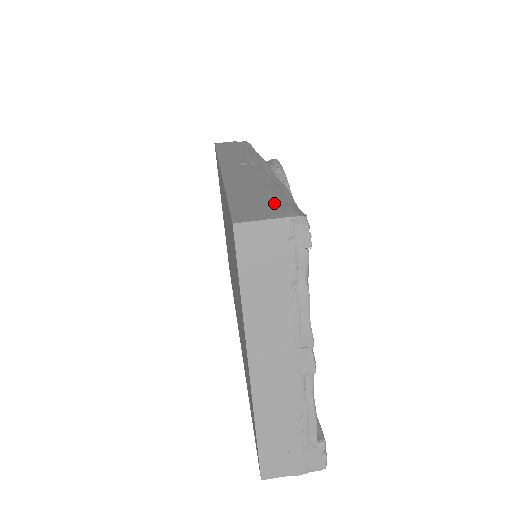
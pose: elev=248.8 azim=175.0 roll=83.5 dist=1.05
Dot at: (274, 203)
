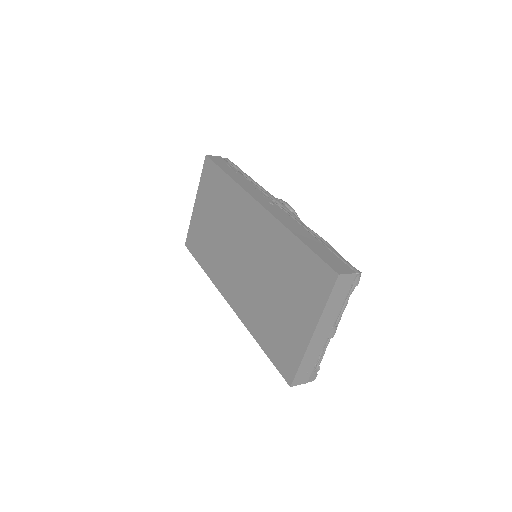
Dot at: (339, 259)
